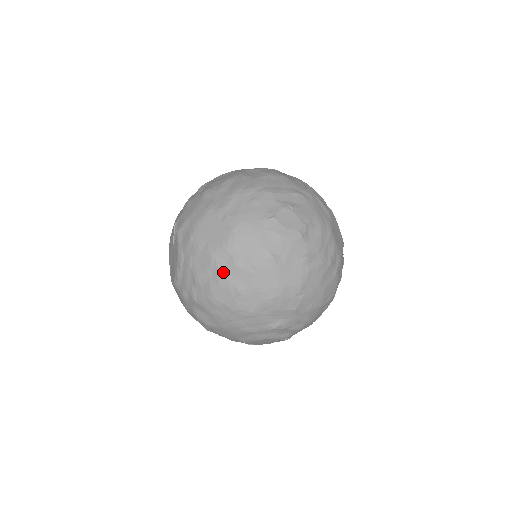
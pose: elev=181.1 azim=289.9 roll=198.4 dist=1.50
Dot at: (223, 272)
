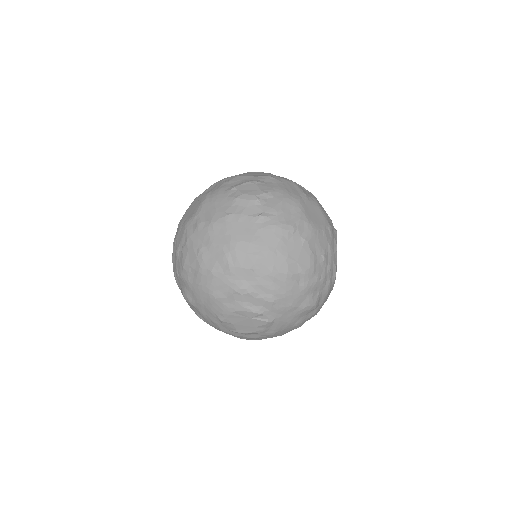
Dot at: (190, 236)
